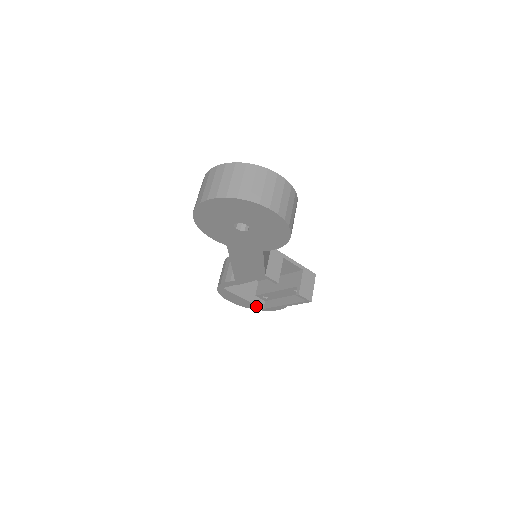
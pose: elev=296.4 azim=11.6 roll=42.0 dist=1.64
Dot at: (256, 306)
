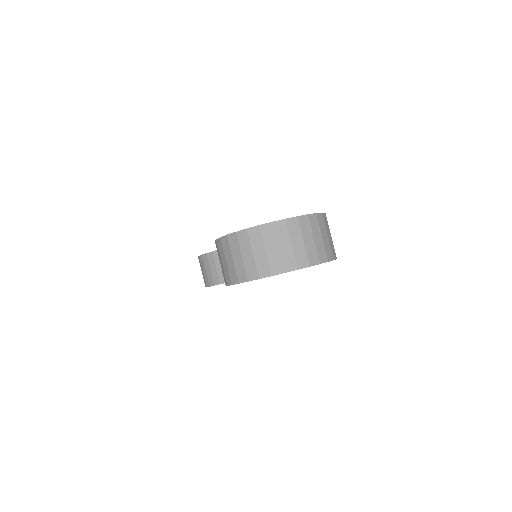
Dot at: occluded
